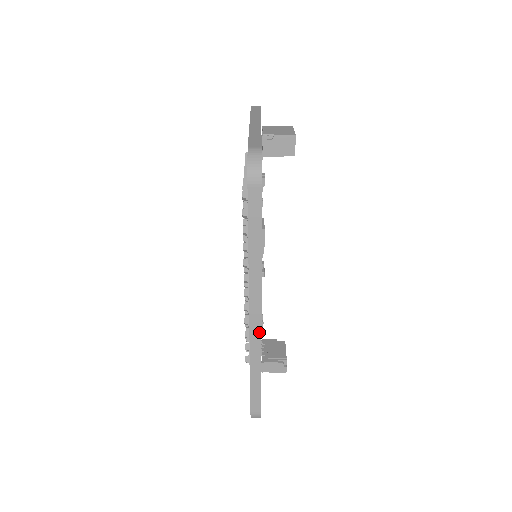
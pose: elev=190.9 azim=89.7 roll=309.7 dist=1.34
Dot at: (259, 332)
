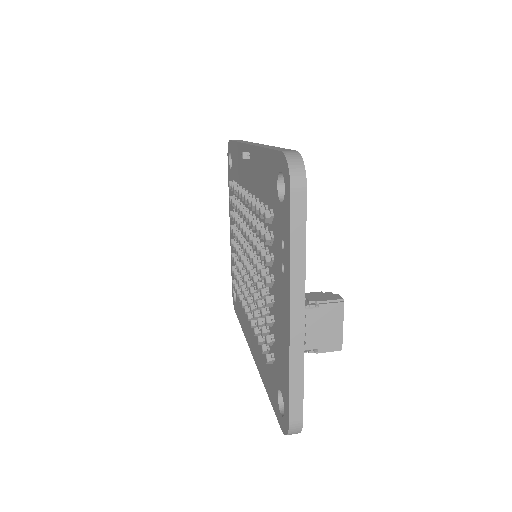
Dot at: occluded
